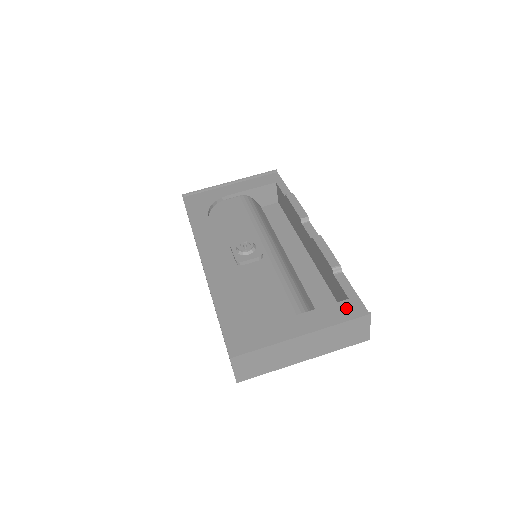
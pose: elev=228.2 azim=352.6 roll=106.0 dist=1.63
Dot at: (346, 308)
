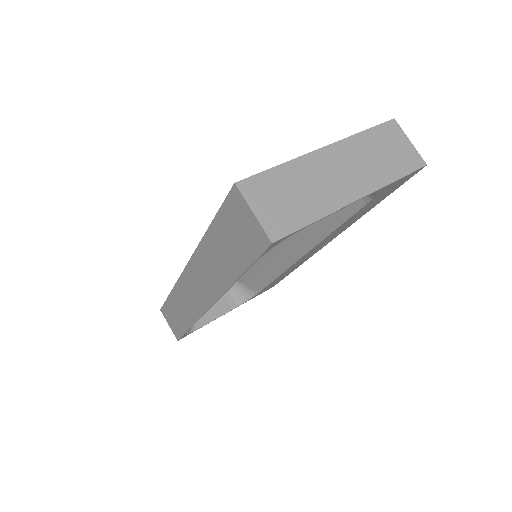
Dot at: occluded
